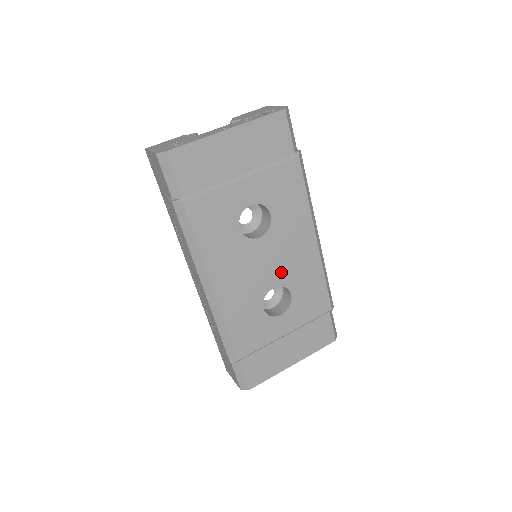
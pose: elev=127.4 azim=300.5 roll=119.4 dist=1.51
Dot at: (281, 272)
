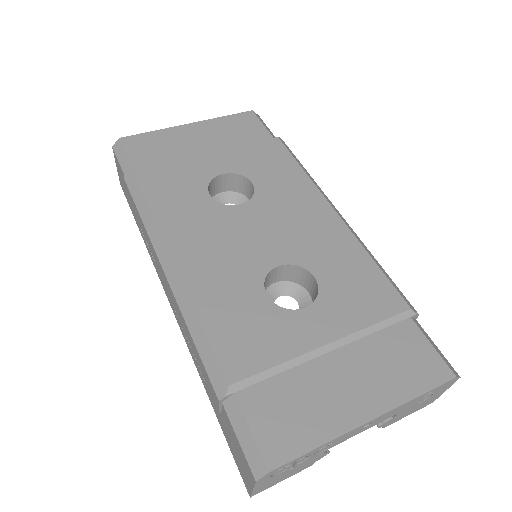
Dot at: (286, 246)
